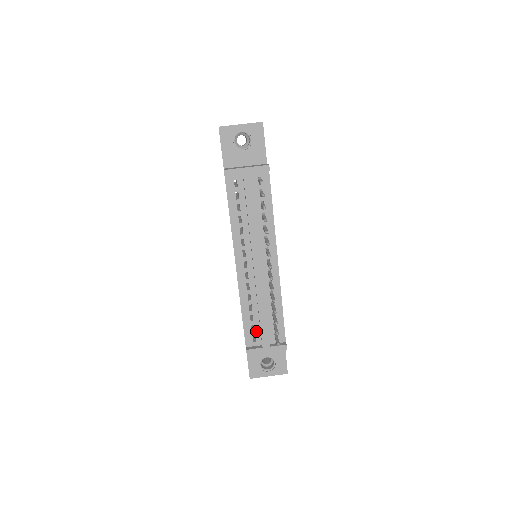
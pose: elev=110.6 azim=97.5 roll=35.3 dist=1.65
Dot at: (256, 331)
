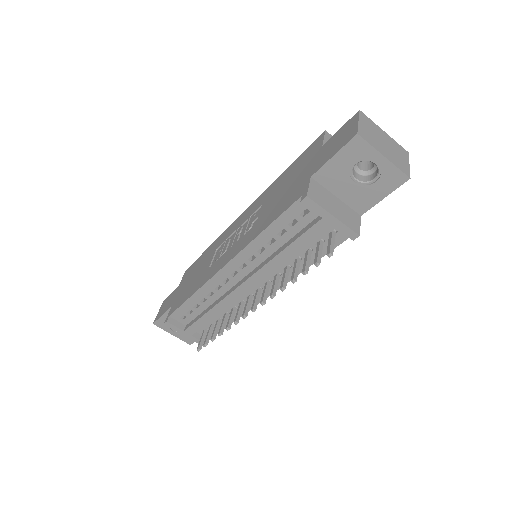
Dot at: (191, 315)
